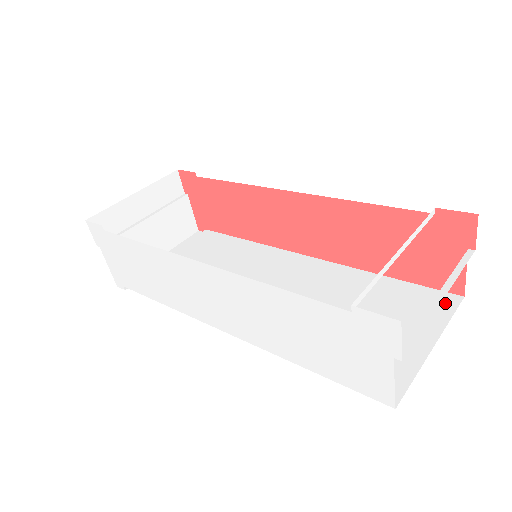
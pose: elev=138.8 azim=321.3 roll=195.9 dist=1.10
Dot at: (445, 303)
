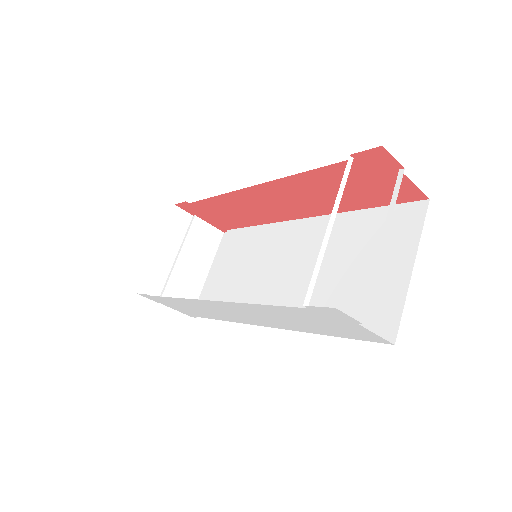
Dot at: (415, 215)
